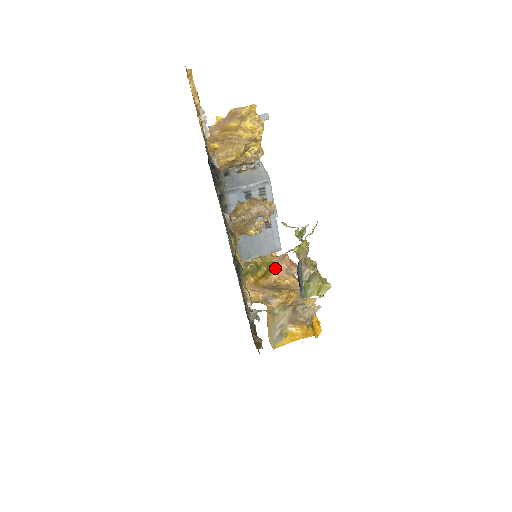
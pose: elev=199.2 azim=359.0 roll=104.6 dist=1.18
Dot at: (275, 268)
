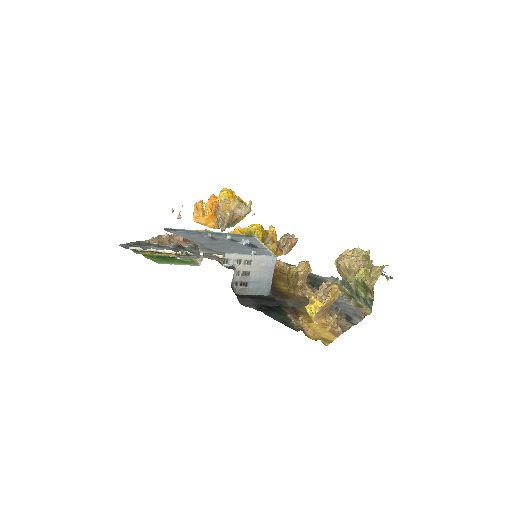
Dot at: (288, 252)
